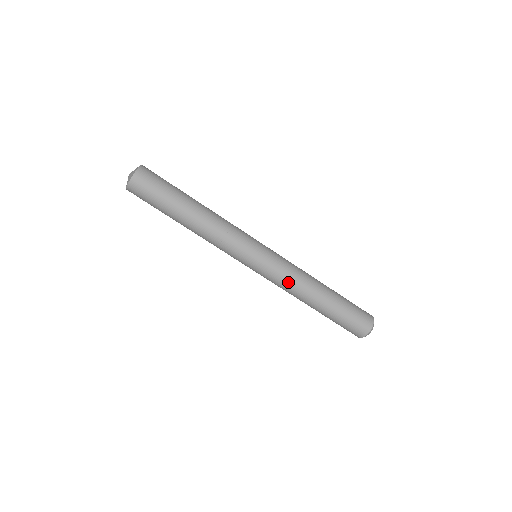
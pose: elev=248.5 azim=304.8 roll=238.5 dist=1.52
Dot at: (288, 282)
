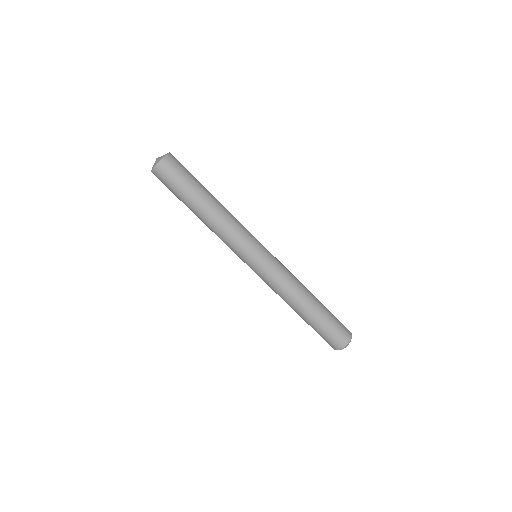
Dot at: (285, 281)
